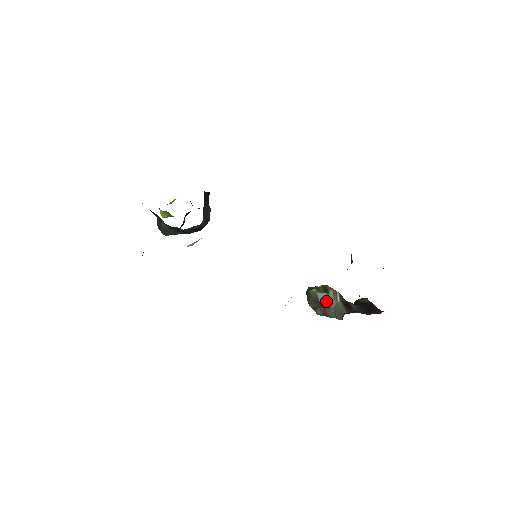
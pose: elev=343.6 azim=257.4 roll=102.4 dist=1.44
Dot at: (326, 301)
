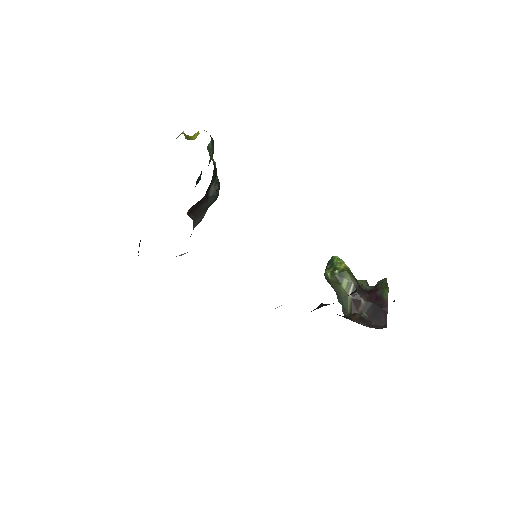
Dot at: (337, 289)
